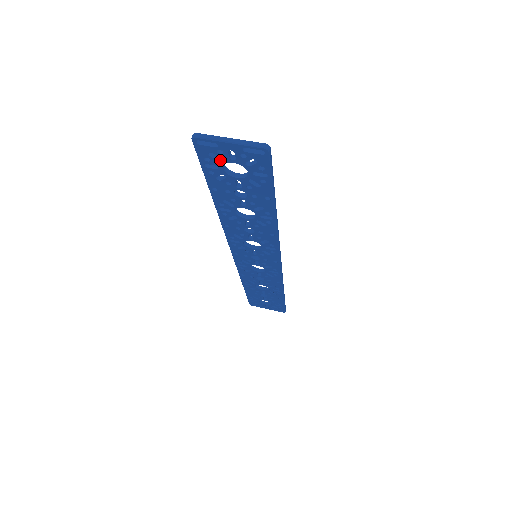
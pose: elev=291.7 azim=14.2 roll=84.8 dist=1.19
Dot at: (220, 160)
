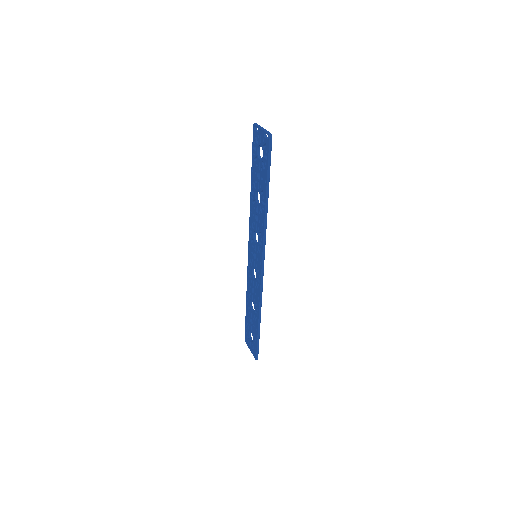
Dot at: (258, 144)
